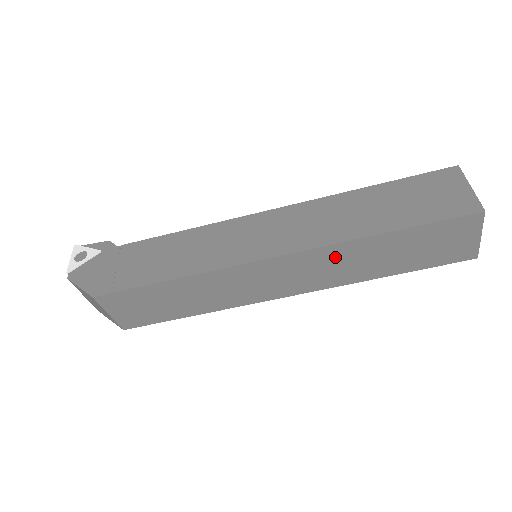
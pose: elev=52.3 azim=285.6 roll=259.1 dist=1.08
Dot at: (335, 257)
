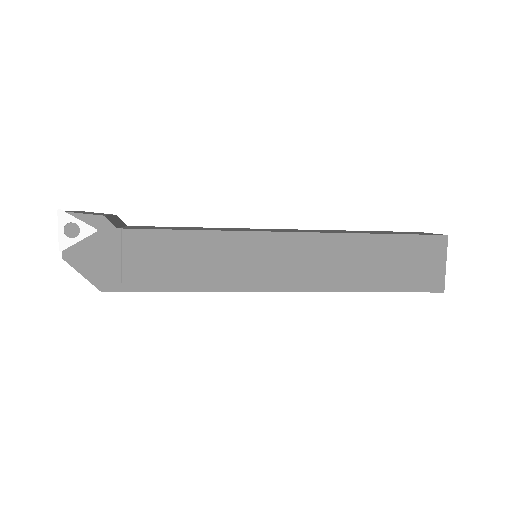
Dot at: occluded
